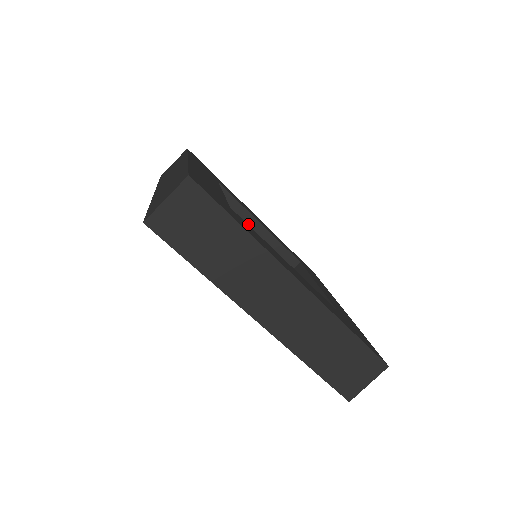
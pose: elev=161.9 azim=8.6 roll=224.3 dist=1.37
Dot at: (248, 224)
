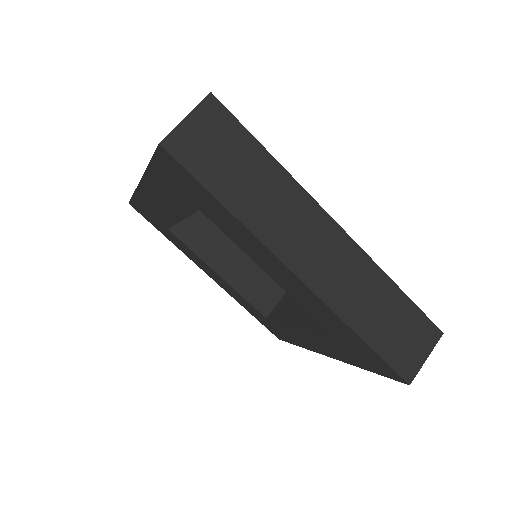
Dot at: (233, 243)
